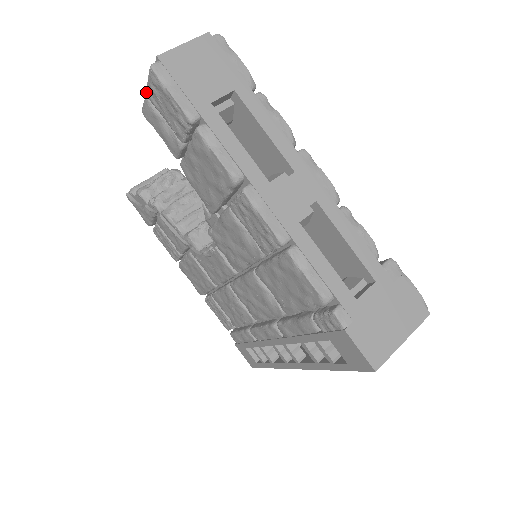
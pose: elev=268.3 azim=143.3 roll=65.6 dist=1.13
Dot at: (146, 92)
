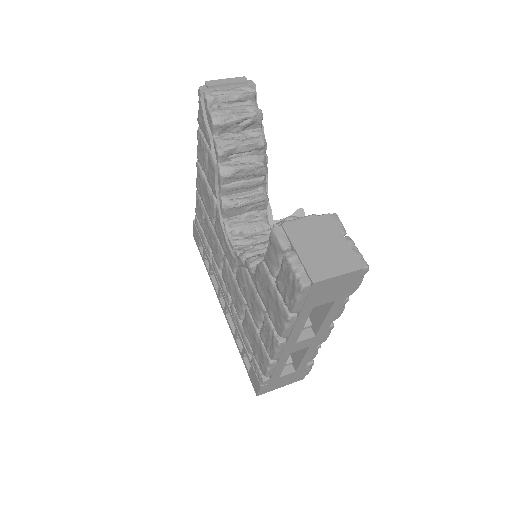
Dot at: (286, 258)
